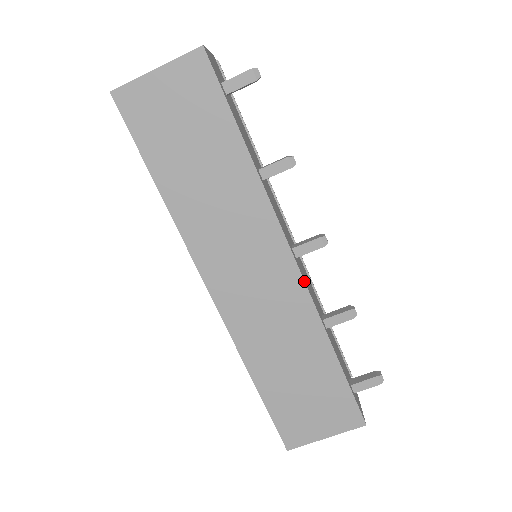
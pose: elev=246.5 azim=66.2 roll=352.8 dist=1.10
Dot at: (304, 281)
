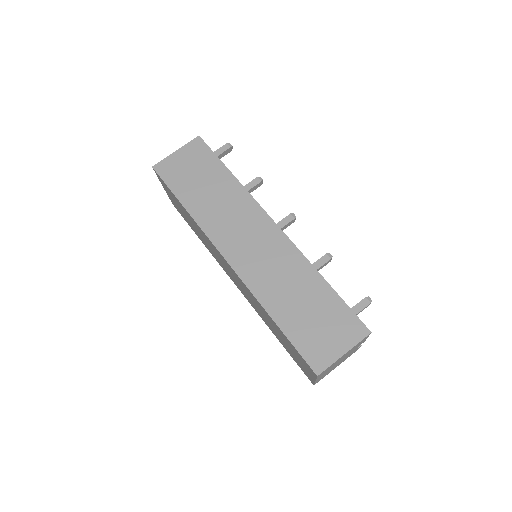
Dot at: (287, 236)
